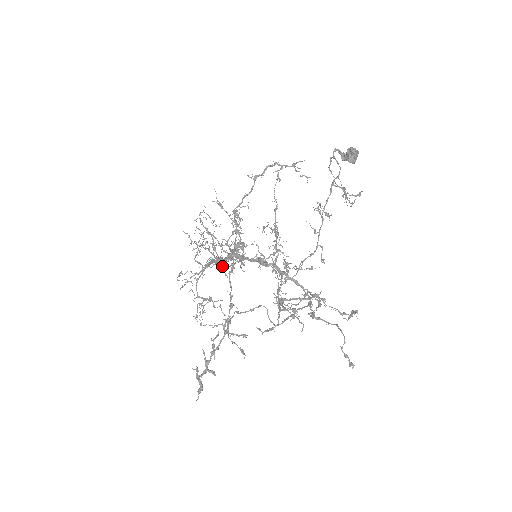
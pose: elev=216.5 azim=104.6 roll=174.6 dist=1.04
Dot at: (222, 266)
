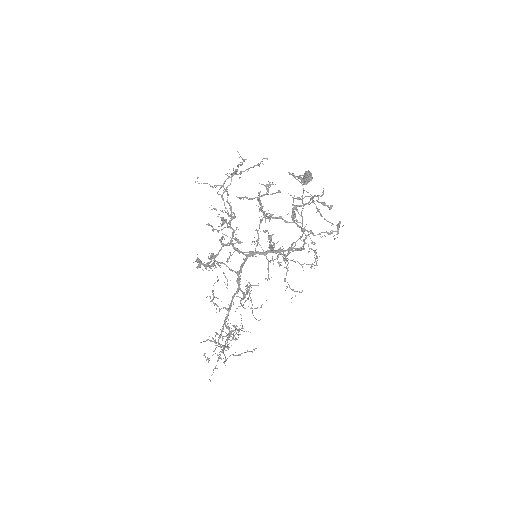
Dot at: occluded
